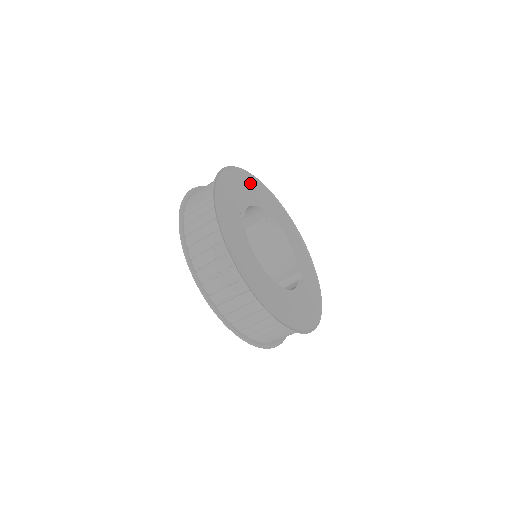
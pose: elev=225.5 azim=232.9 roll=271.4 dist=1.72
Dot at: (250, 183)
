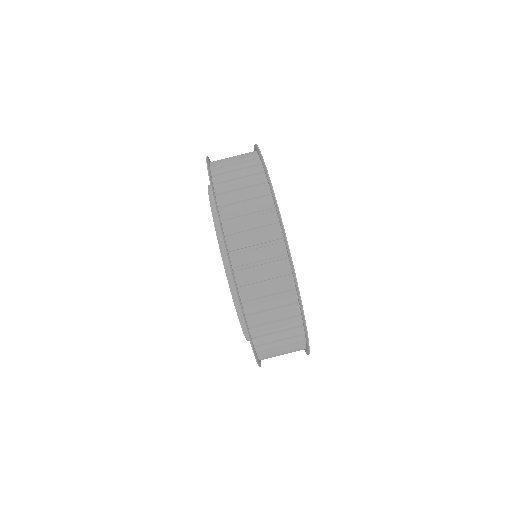
Dot at: occluded
